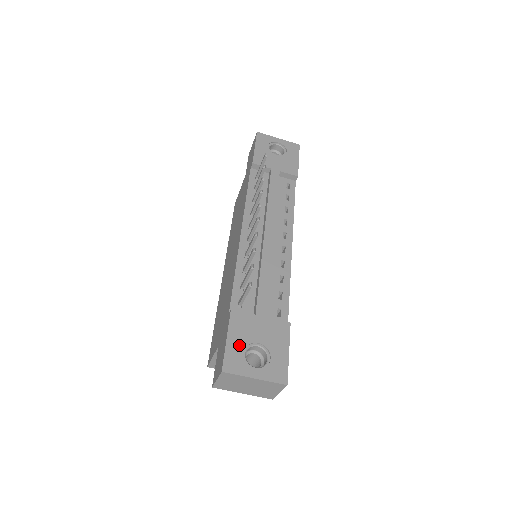
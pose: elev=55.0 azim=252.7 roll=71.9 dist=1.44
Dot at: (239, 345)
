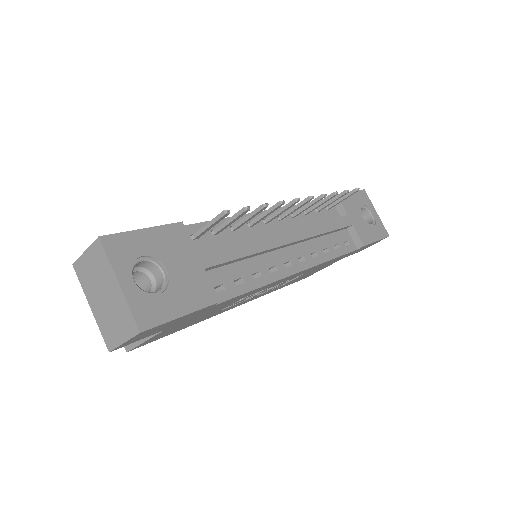
Dot at: (147, 246)
